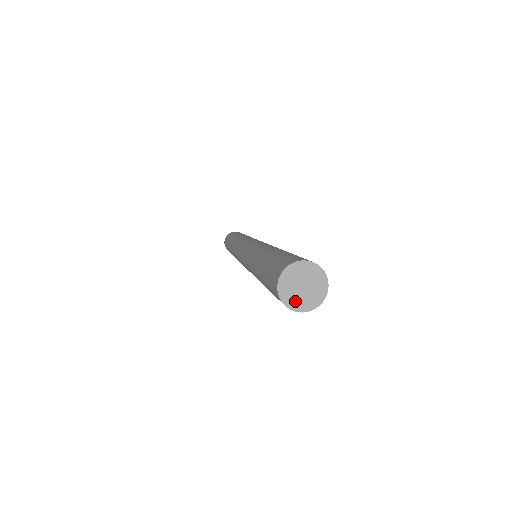
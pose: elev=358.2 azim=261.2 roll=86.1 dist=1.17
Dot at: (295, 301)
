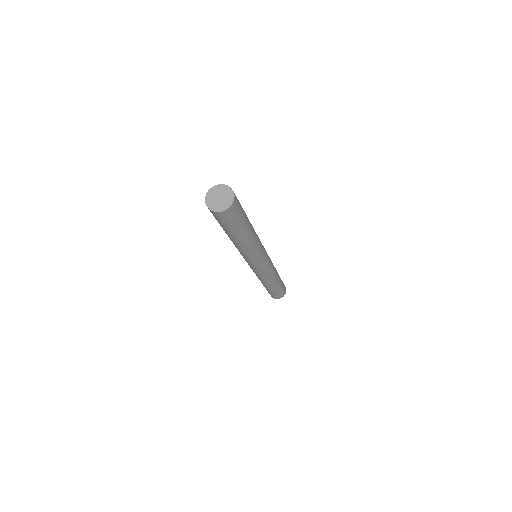
Dot at: (214, 206)
